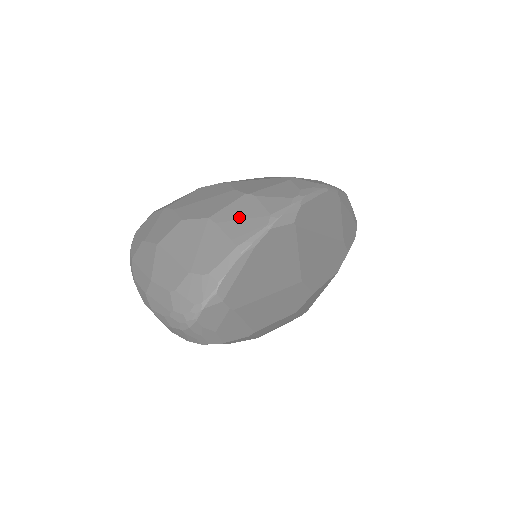
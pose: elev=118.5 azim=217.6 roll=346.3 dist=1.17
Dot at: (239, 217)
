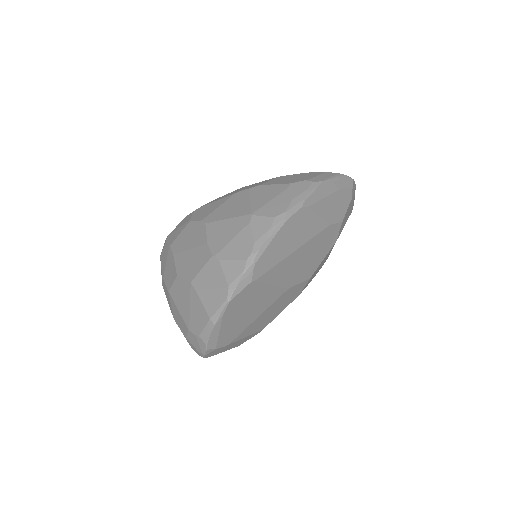
Dot at: (209, 286)
